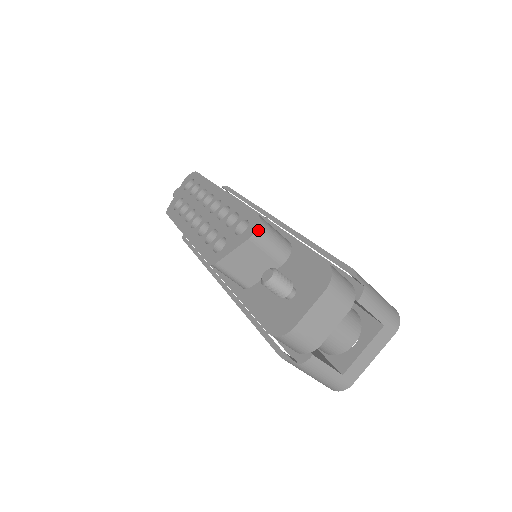
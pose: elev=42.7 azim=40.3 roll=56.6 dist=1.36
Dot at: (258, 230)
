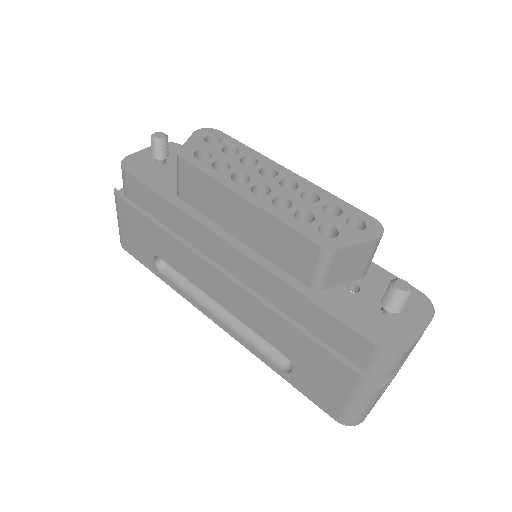
Dot at: occluded
